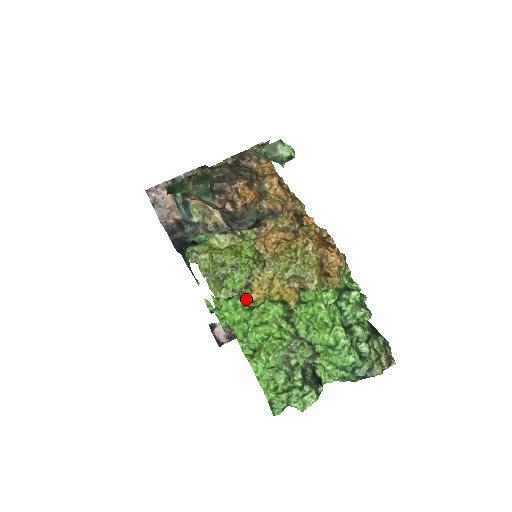
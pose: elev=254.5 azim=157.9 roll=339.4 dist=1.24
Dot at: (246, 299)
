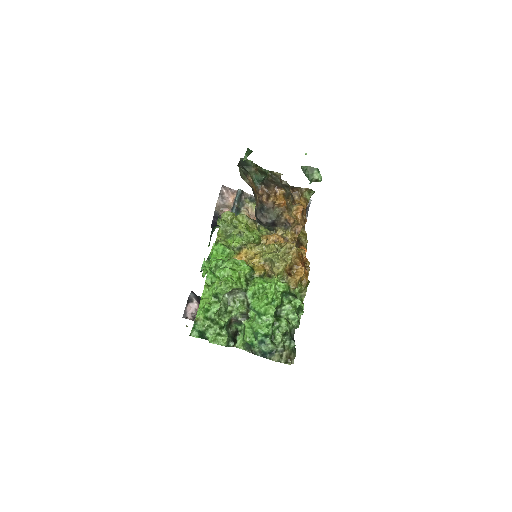
Dot at: (233, 254)
